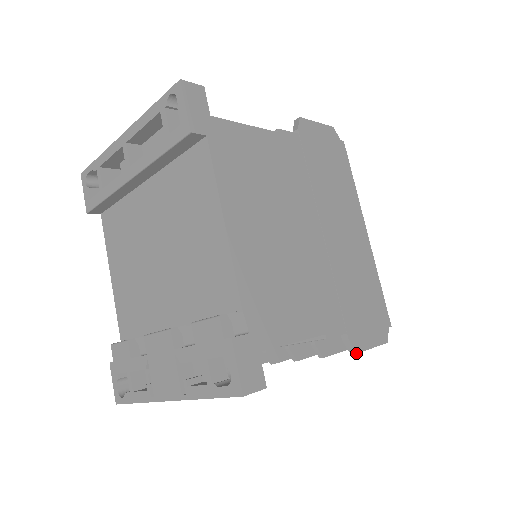
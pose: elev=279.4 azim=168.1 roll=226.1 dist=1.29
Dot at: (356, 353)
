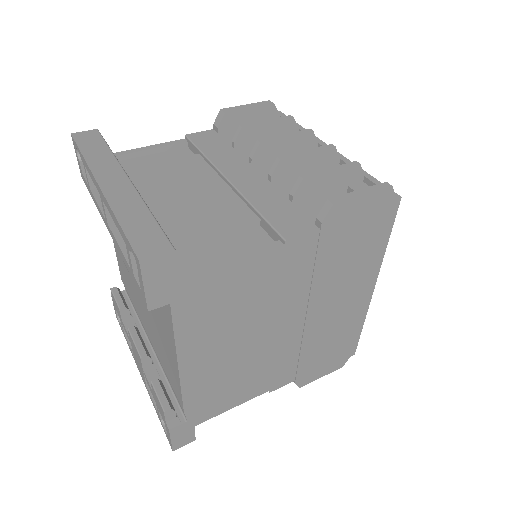
Dot at: (299, 387)
